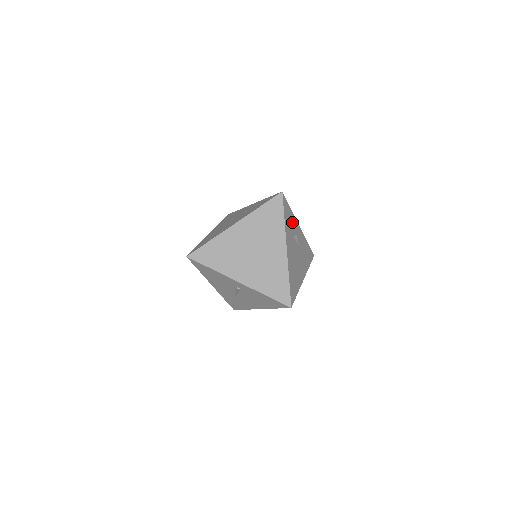
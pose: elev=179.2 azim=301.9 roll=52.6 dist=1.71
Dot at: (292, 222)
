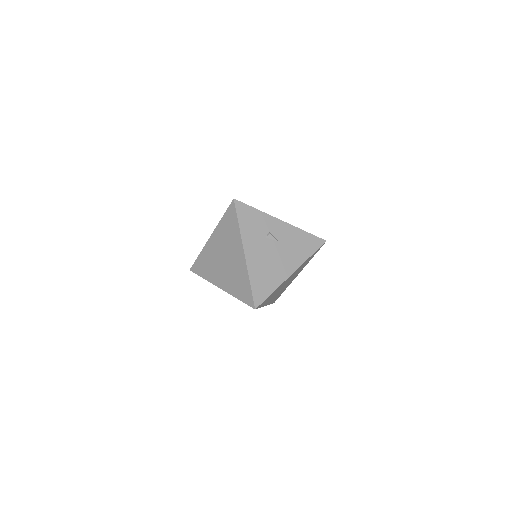
Dot at: (260, 222)
